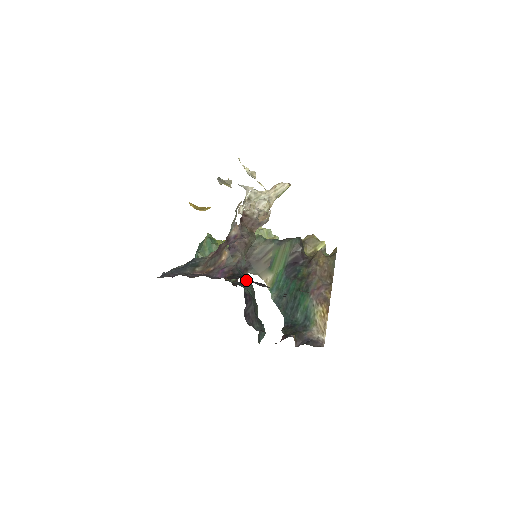
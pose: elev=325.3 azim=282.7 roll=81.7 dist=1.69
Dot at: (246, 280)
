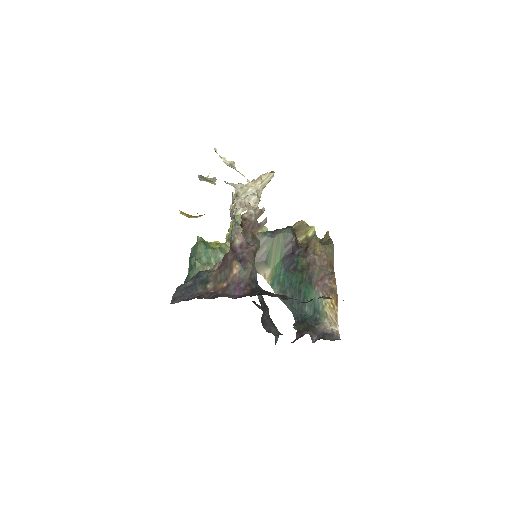
Dot at: occluded
